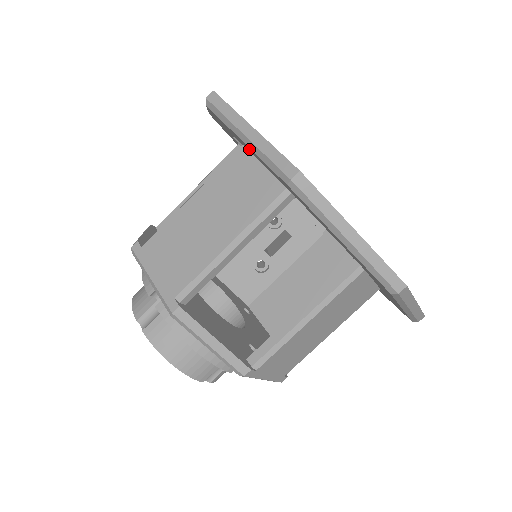
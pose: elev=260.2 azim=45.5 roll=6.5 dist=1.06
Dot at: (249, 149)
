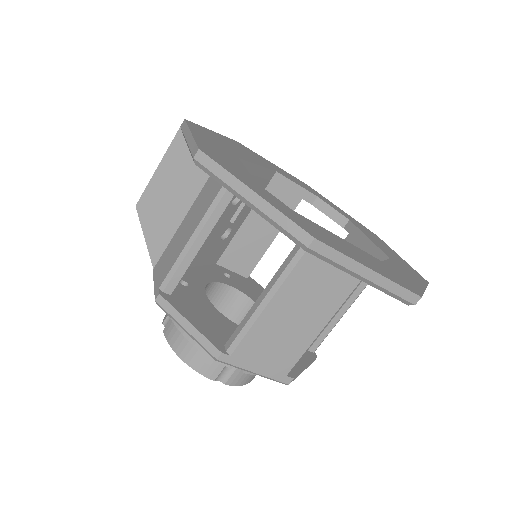
Dot at: occluded
